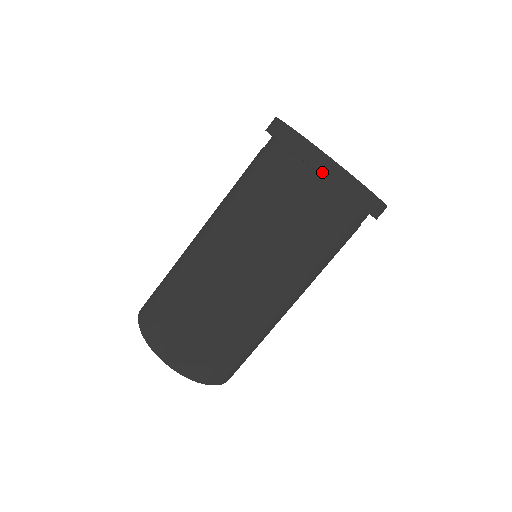
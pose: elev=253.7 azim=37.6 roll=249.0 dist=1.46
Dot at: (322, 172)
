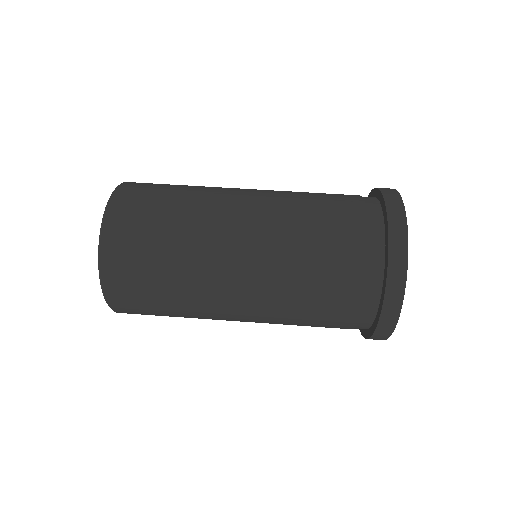
Dot at: occluded
